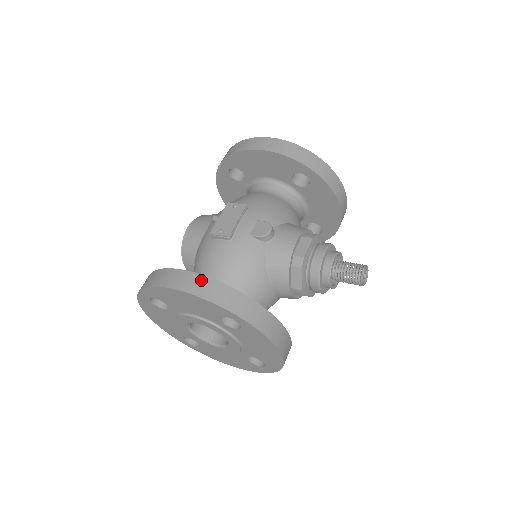
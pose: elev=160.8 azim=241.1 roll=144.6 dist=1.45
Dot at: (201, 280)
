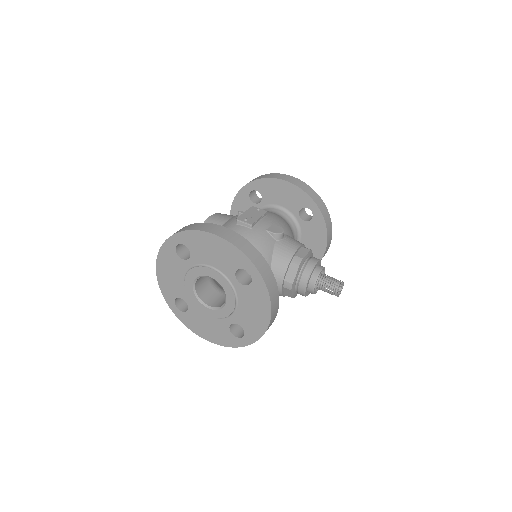
Dot at: (236, 235)
